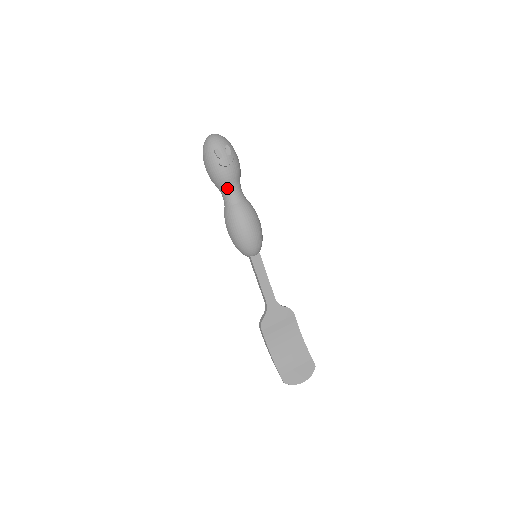
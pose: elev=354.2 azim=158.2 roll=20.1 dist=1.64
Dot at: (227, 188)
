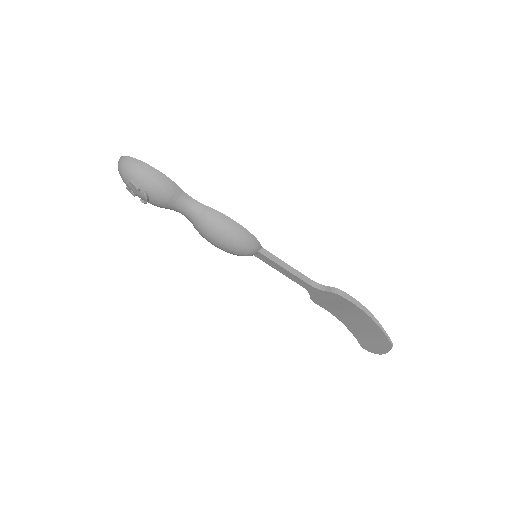
Dot at: occluded
